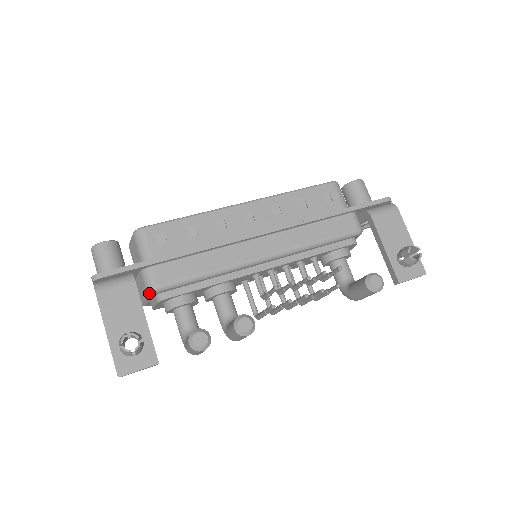
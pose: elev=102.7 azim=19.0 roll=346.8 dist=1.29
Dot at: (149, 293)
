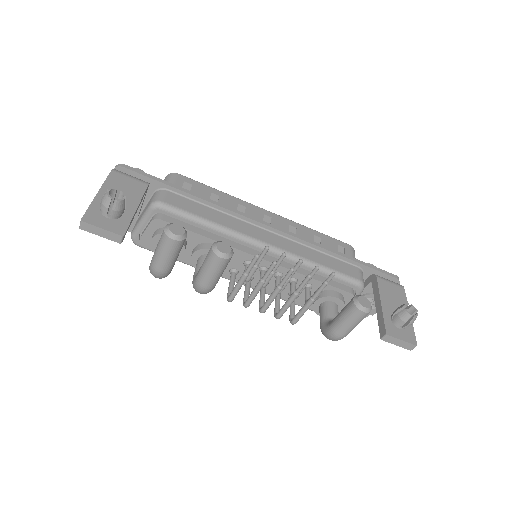
Dot at: (151, 205)
